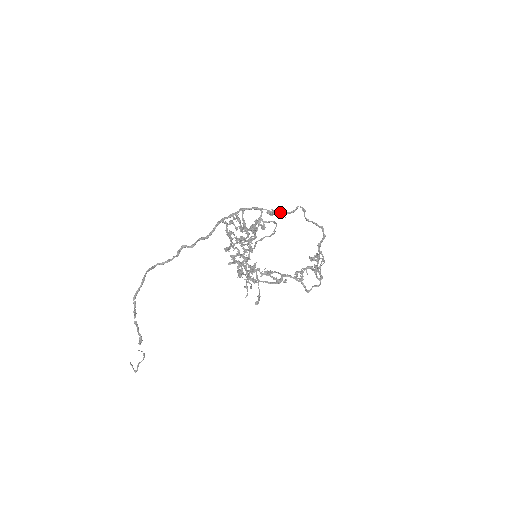
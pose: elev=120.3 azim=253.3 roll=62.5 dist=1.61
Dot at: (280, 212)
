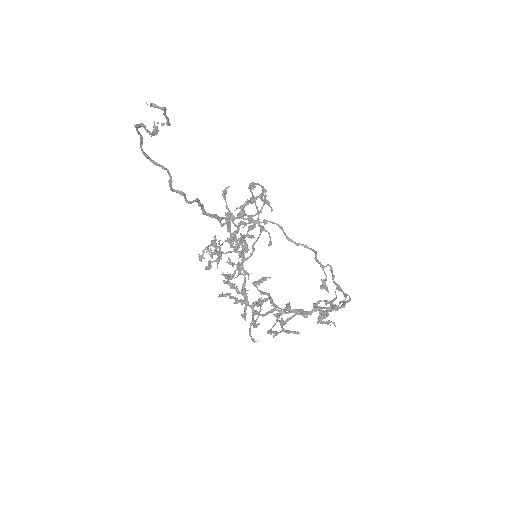
Dot at: (260, 222)
